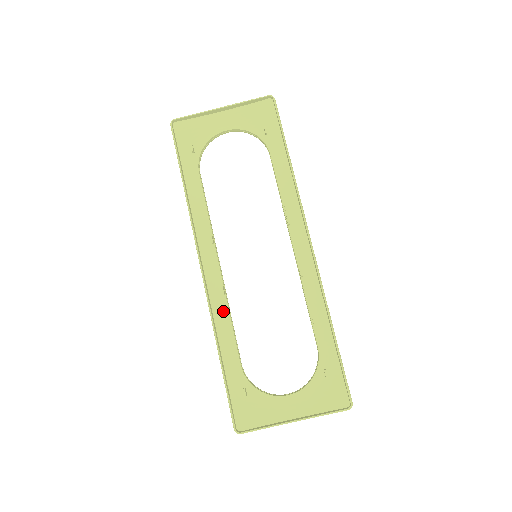
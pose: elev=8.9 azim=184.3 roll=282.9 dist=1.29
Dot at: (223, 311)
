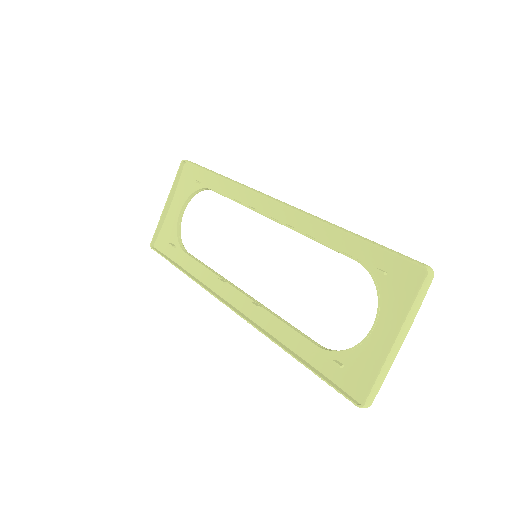
Dot at: (270, 320)
